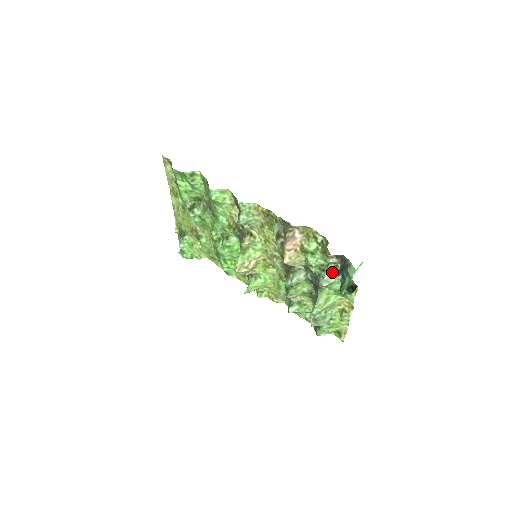
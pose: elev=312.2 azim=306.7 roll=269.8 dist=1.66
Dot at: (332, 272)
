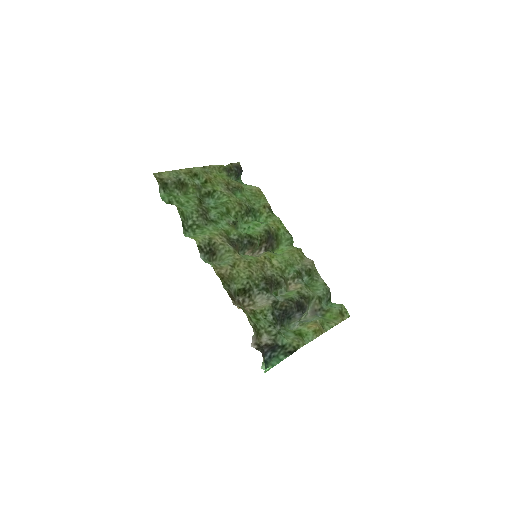
Dot at: (279, 331)
